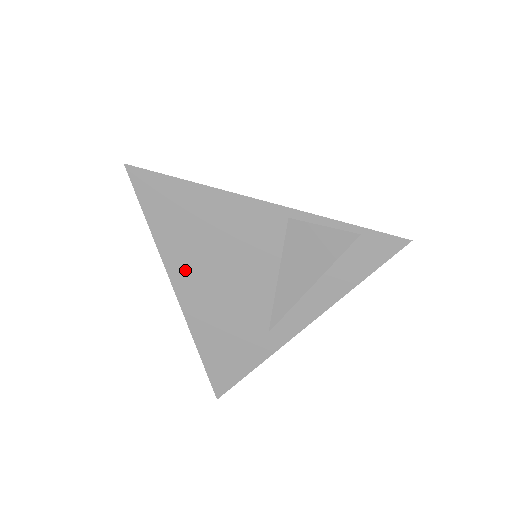
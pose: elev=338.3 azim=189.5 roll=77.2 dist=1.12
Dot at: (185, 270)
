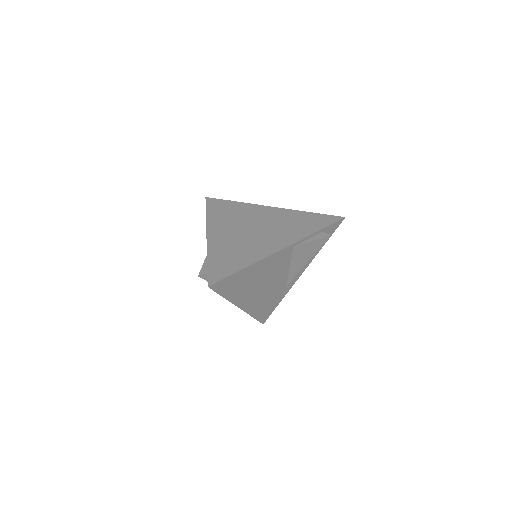
Dot at: (245, 298)
